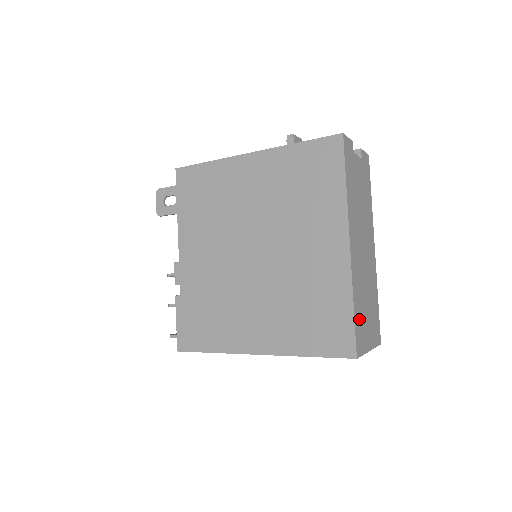
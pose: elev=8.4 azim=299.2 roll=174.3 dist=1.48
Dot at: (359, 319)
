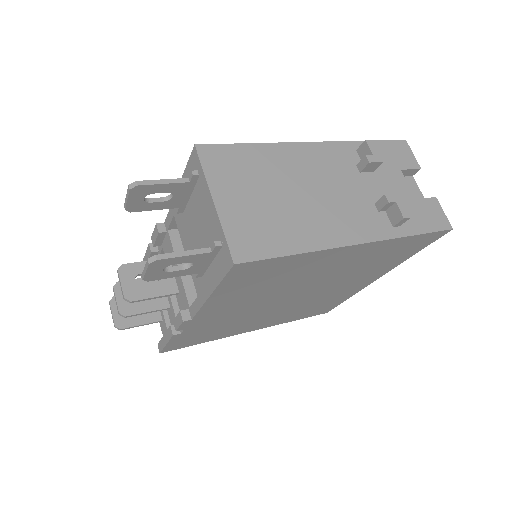
Dot at: occluded
